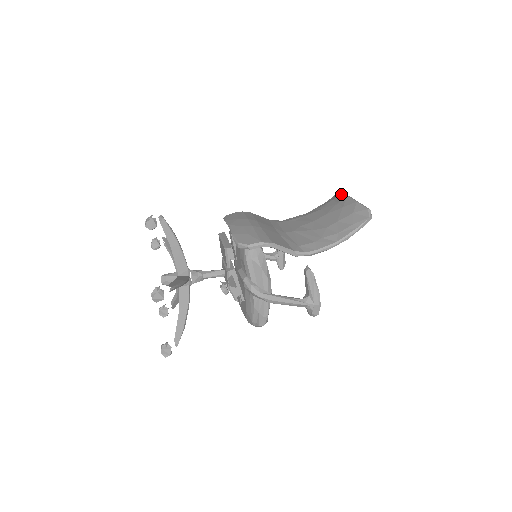
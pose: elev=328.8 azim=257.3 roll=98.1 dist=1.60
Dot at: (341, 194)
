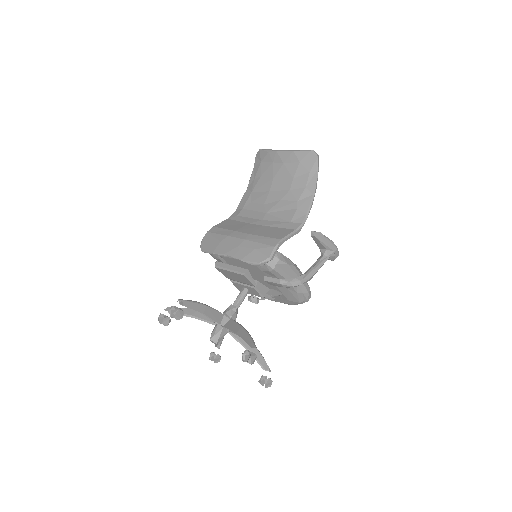
Dot at: (267, 153)
